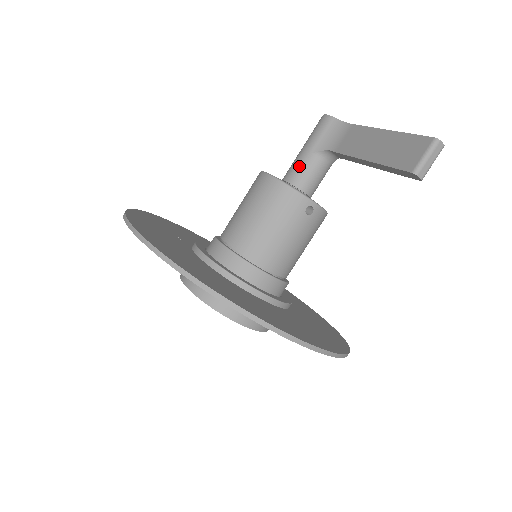
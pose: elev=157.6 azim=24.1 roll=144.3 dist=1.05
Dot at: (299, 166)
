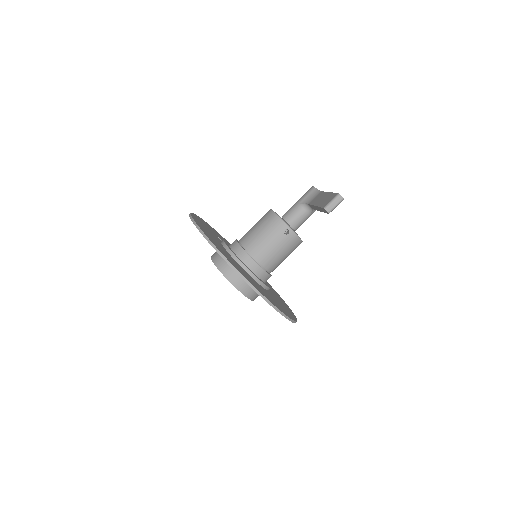
Dot at: (291, 210)
